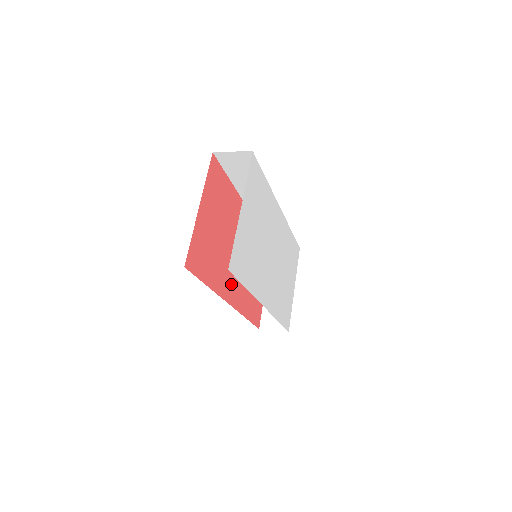
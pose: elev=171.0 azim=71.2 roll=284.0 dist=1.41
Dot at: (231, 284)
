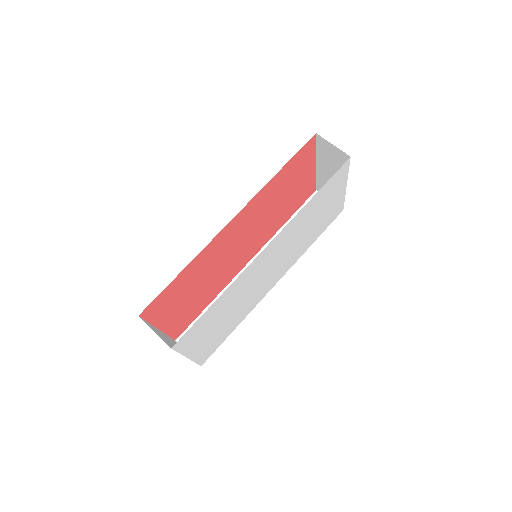
Dot at: (242, 260)
